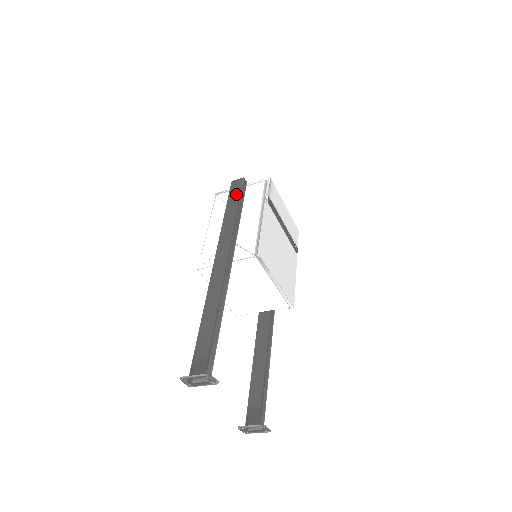
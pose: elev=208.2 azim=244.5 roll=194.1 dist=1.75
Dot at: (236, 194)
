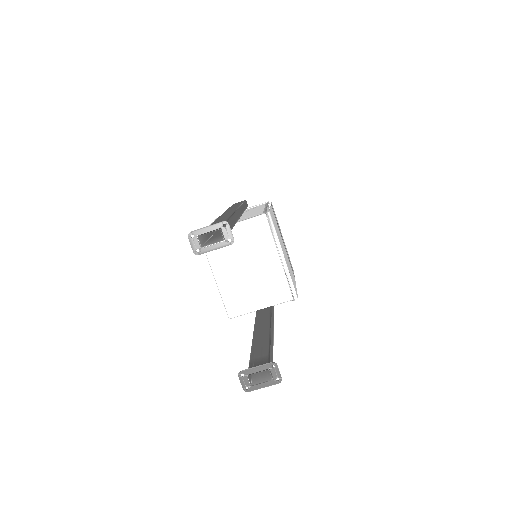
Dot at: occluded
